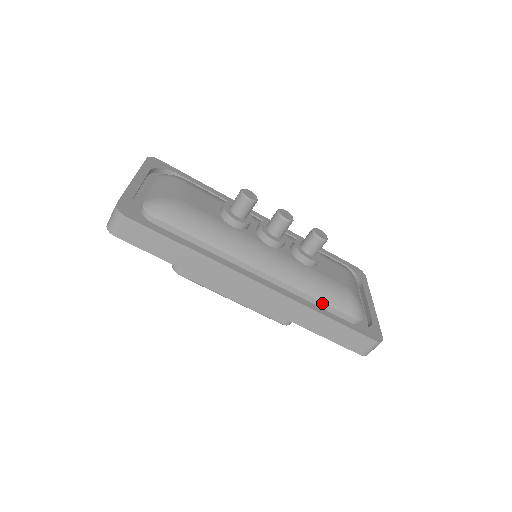
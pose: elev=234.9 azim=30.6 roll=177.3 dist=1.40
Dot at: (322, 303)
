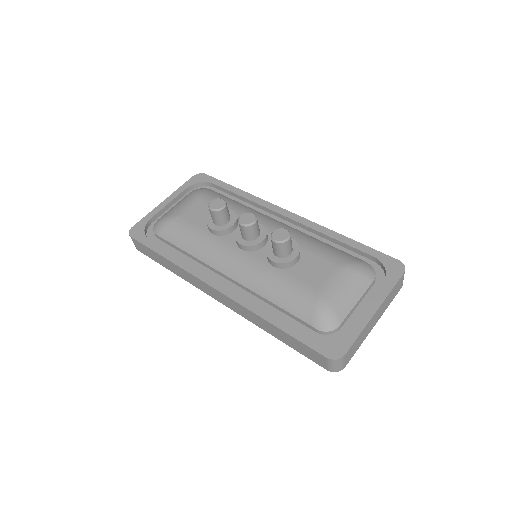
Dot at: (281, 308)
